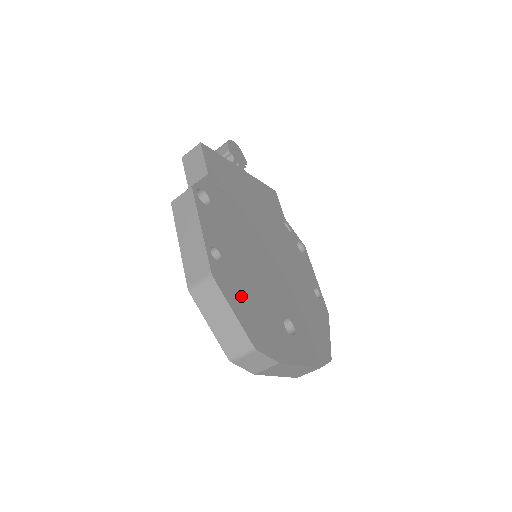
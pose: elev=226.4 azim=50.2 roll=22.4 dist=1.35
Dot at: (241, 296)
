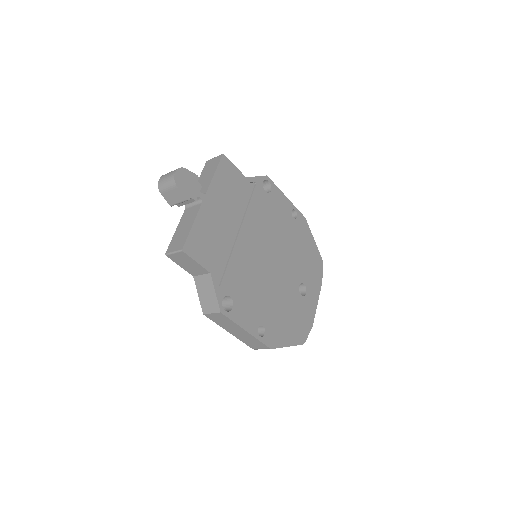
Dot at: (283, 328)
